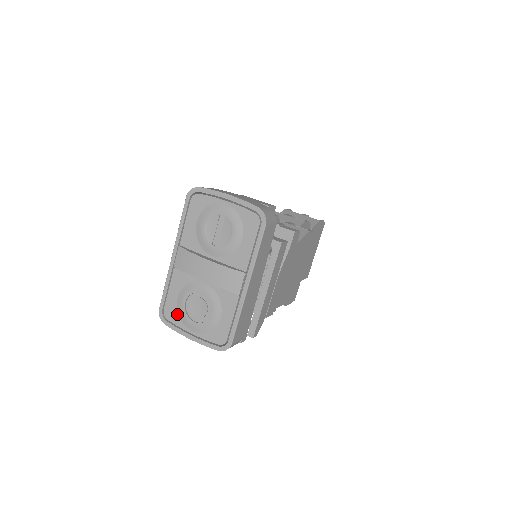
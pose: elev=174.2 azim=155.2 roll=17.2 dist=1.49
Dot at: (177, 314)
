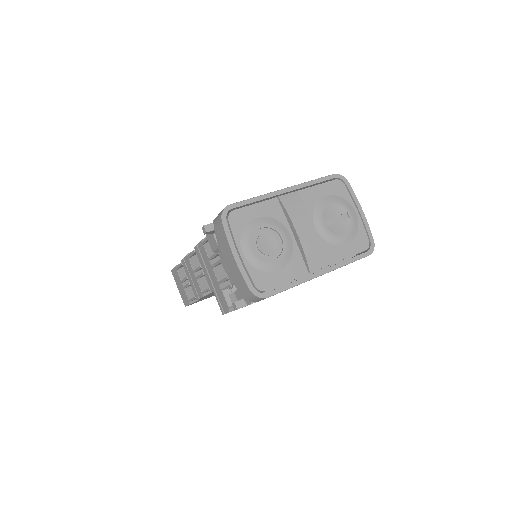
Dot at: (243, 226)
